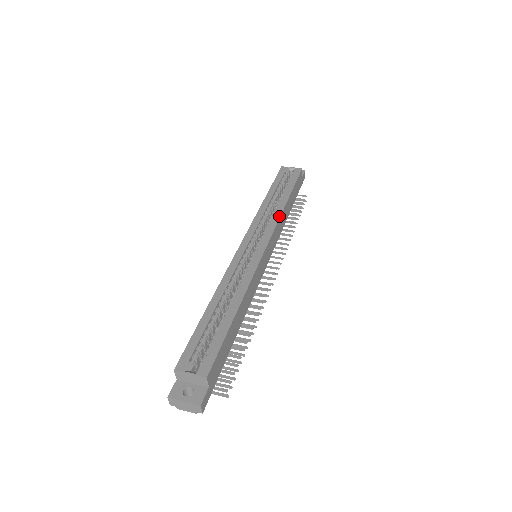
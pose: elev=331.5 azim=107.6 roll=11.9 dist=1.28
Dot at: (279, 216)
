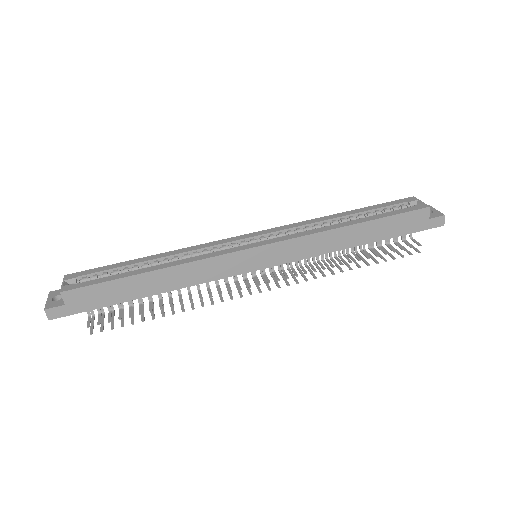
Dot at: (315, 232)
